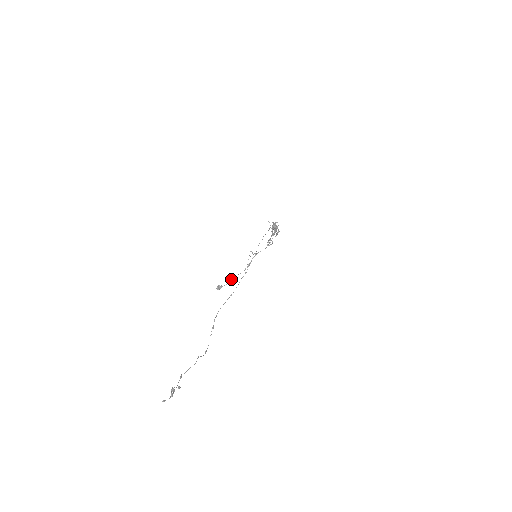
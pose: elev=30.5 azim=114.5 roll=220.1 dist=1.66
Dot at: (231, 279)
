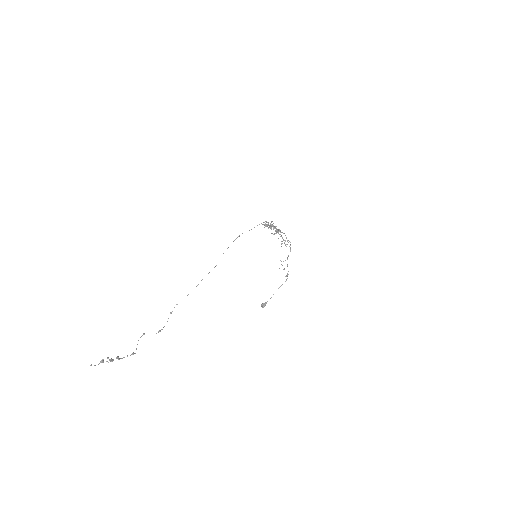
Dot at: (273, 294)
